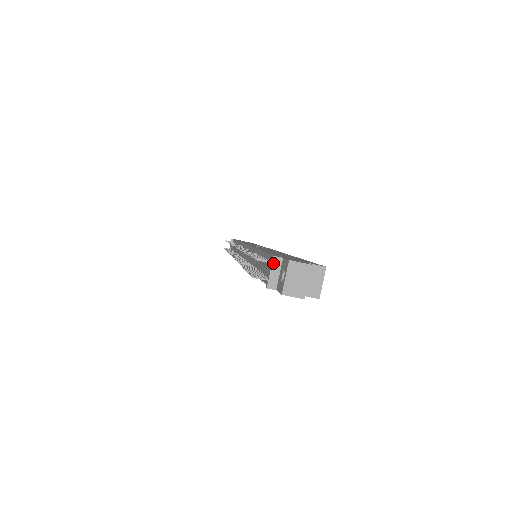
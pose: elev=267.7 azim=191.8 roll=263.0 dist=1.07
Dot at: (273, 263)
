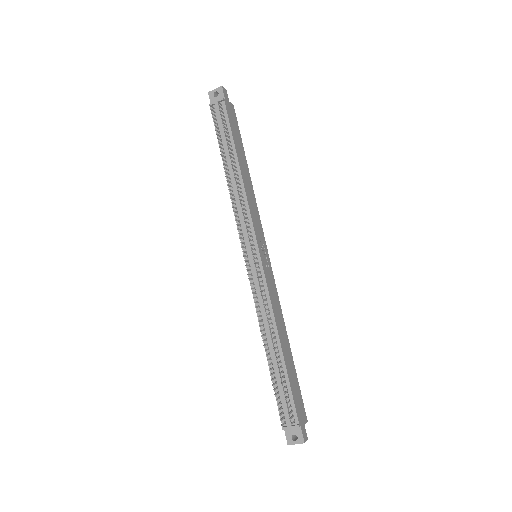
Dot at: (295, 428)
